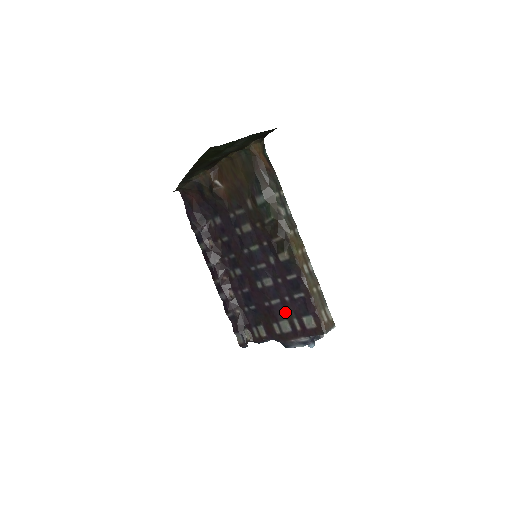
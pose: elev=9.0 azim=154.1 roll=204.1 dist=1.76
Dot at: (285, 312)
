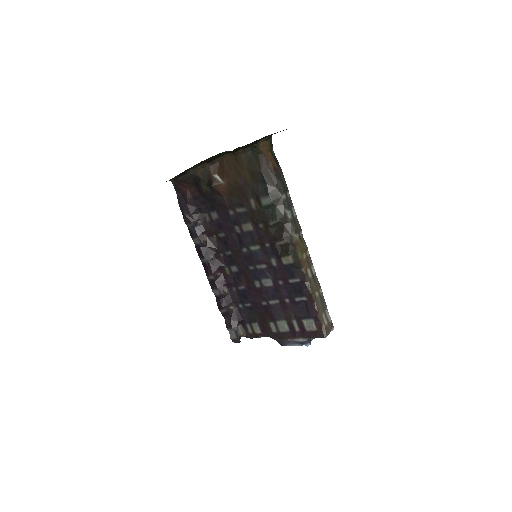
Dot at: (284, 313)
